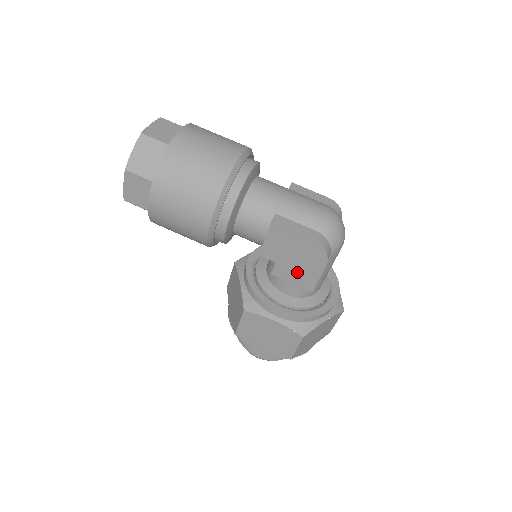
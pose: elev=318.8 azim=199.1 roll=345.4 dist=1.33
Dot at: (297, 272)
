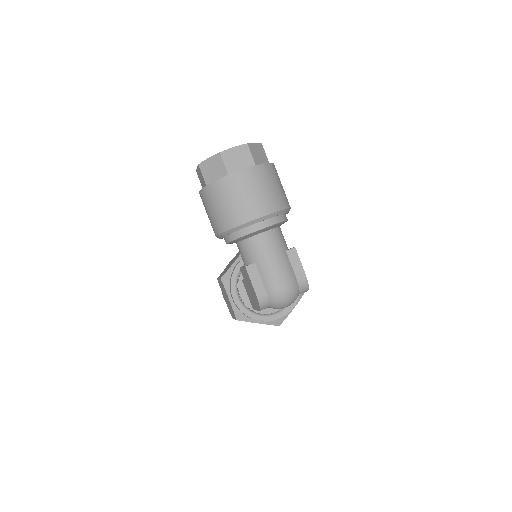
Dot at: (250, 295)
